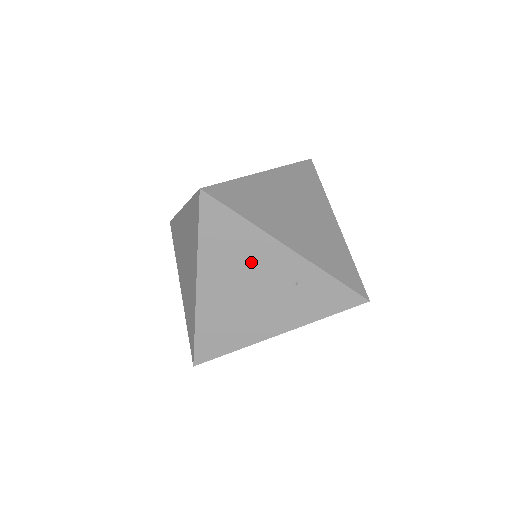
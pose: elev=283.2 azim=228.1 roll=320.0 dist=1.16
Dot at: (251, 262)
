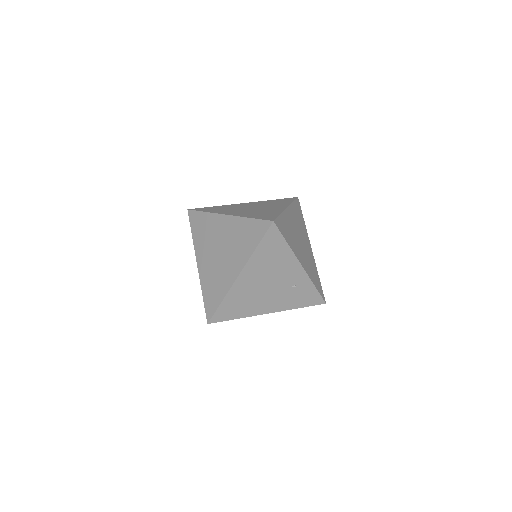
Dot at: (278, 269)
